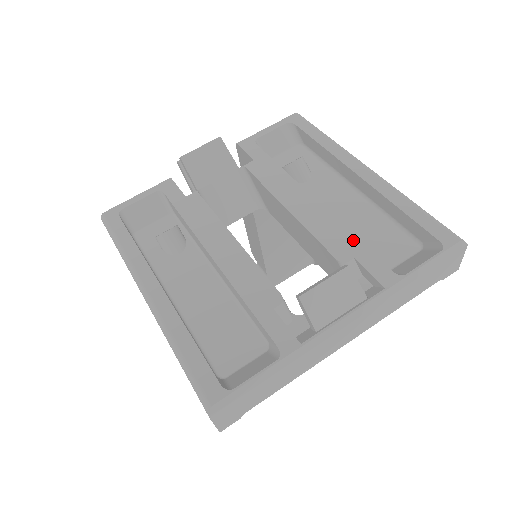
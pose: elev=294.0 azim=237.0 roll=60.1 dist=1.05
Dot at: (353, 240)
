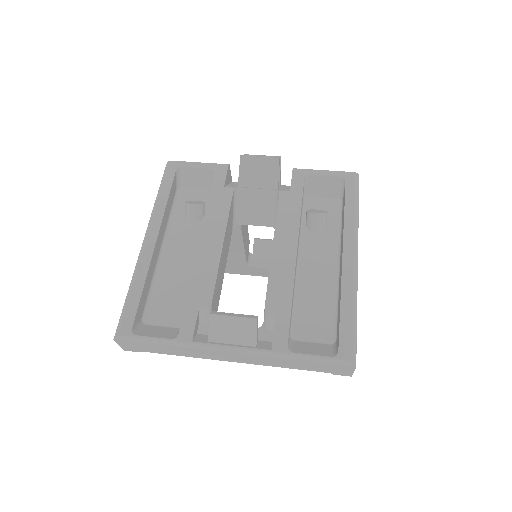
Dot at: (288, 303)
